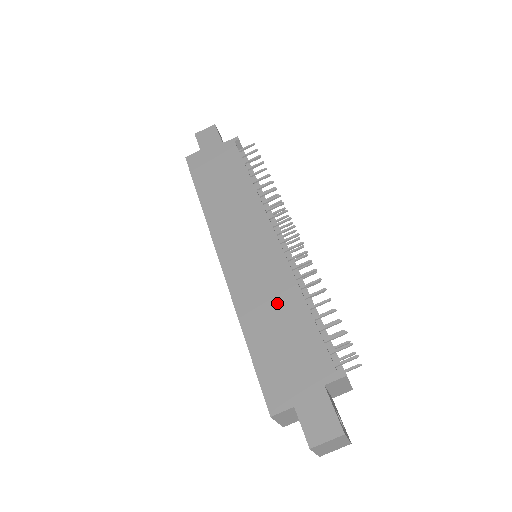
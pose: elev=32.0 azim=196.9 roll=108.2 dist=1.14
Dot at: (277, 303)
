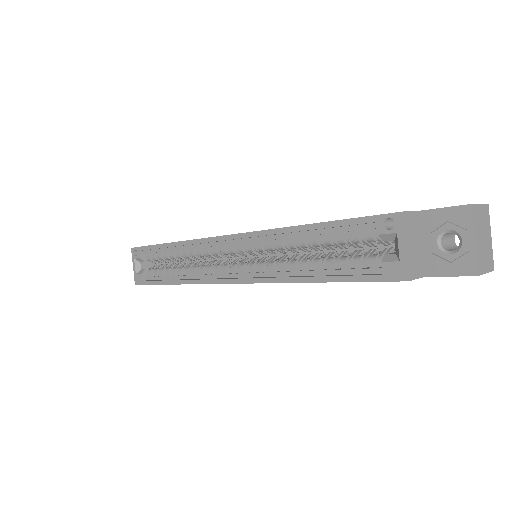
Dot at: occluded
